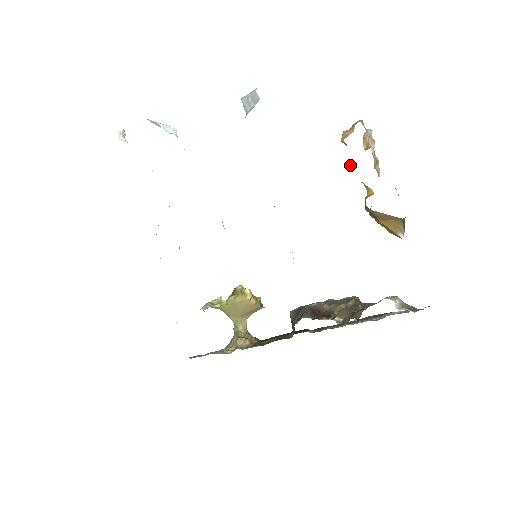
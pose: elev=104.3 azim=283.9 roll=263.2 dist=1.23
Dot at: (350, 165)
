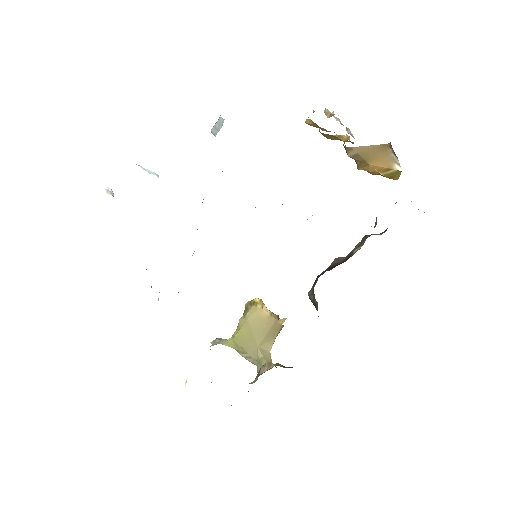
Dot at: (319, 131)
